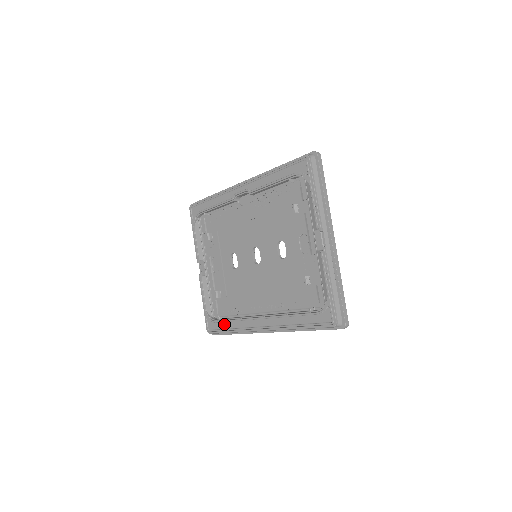
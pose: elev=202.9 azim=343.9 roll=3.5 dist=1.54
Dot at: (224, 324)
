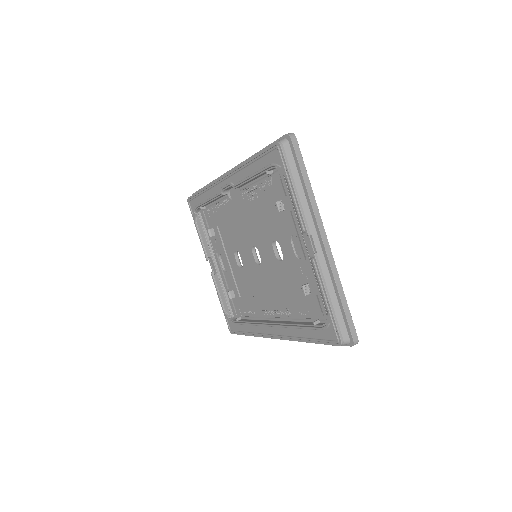
Dot at: (242, 327)
